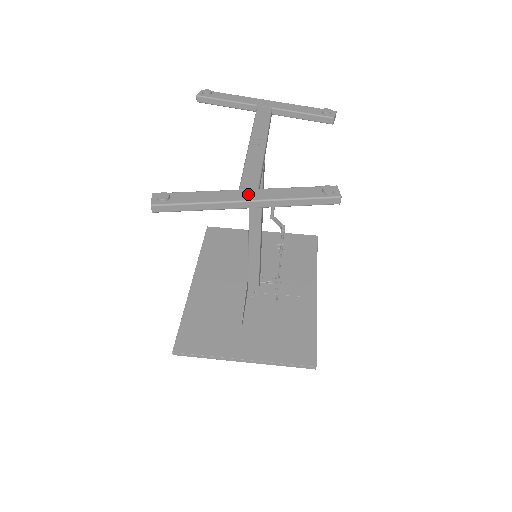
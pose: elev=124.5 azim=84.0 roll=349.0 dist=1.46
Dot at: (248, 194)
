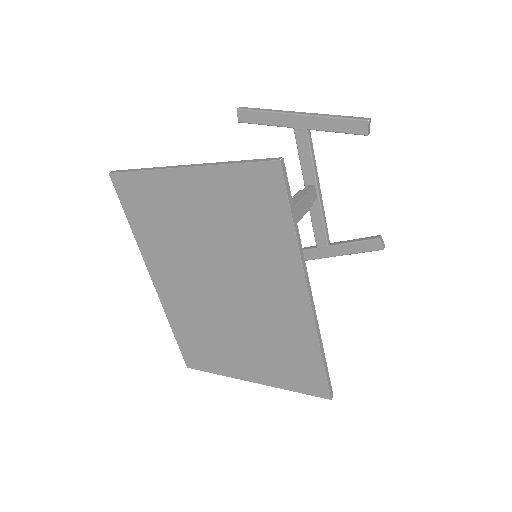
Dot at: occluded
